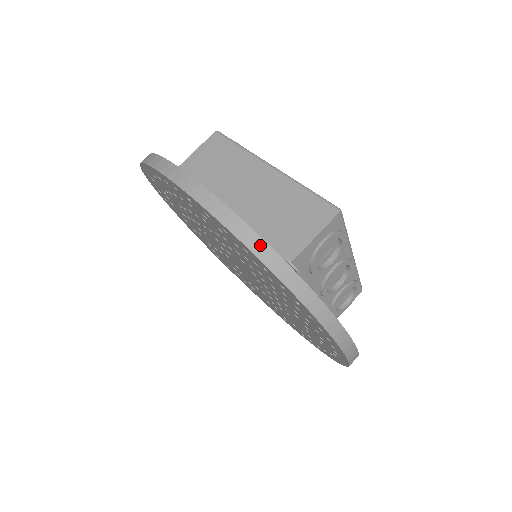
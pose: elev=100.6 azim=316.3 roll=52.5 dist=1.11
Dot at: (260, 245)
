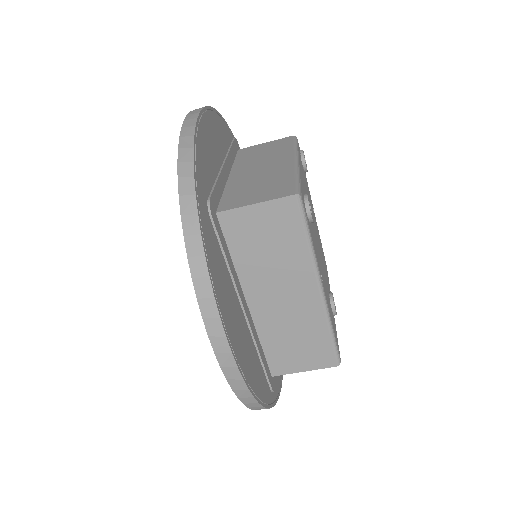
Dot at: (257, 407)
